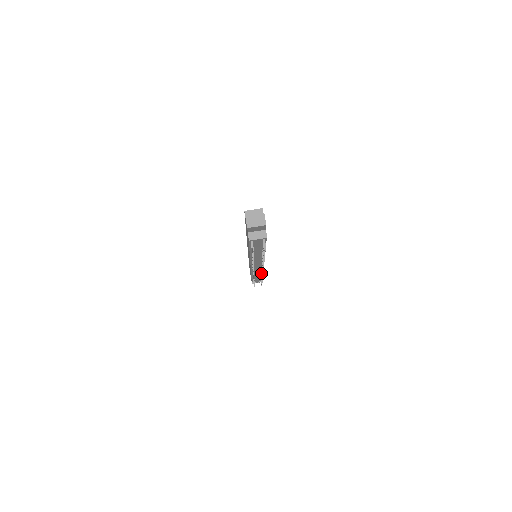
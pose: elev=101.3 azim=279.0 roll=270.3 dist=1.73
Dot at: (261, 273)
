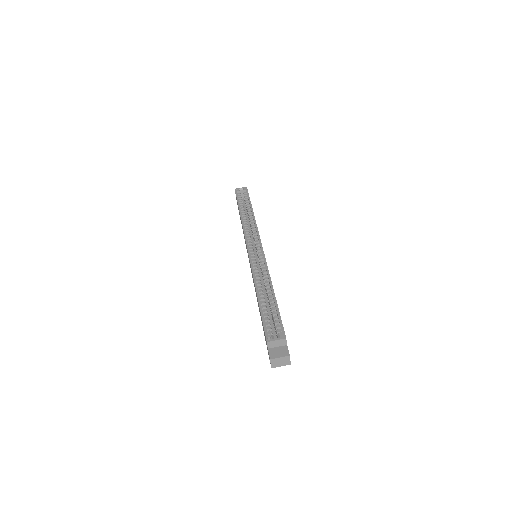
Dot at: occluded
